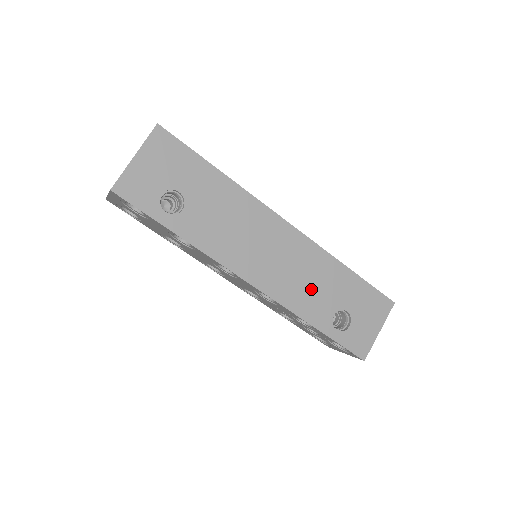
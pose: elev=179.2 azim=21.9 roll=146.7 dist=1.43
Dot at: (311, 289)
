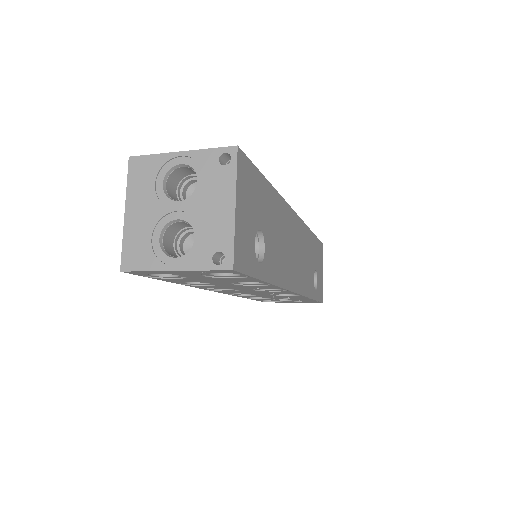
Dot at: (307, 267)
